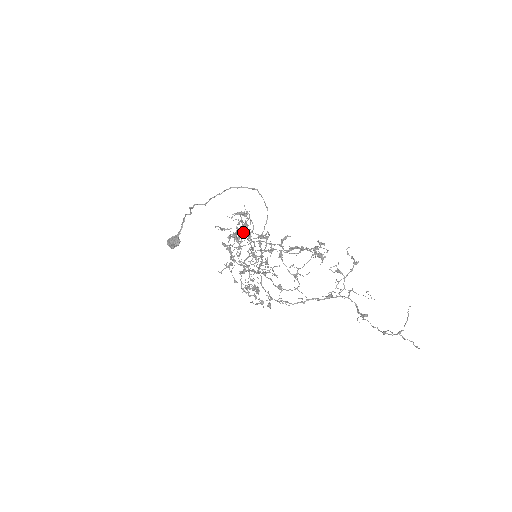
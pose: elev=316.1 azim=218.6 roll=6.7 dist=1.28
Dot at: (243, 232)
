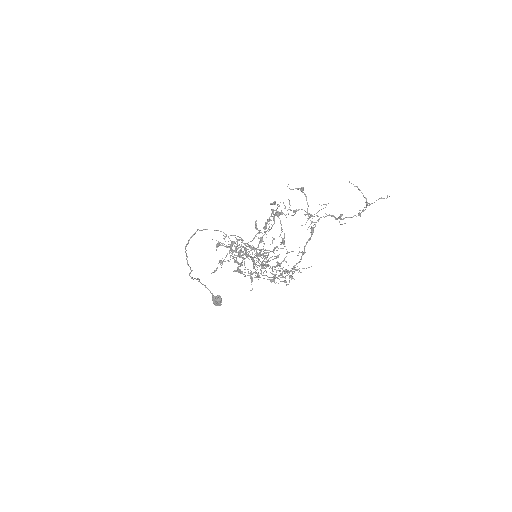
Dot at: occluded
